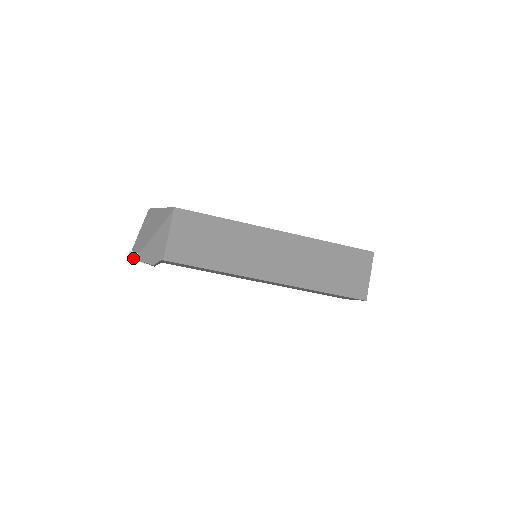
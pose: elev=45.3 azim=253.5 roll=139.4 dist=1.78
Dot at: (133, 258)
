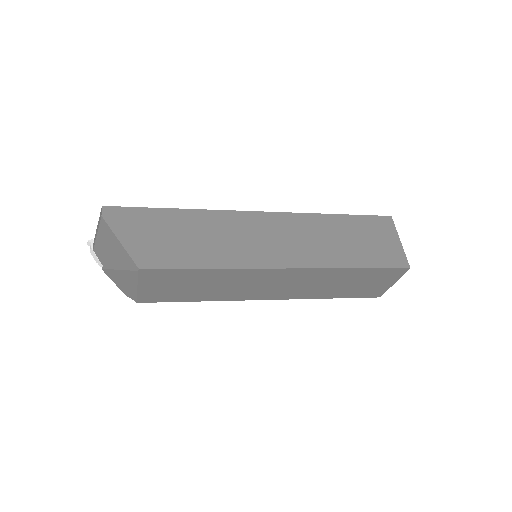
Dot at: (98, 263)
